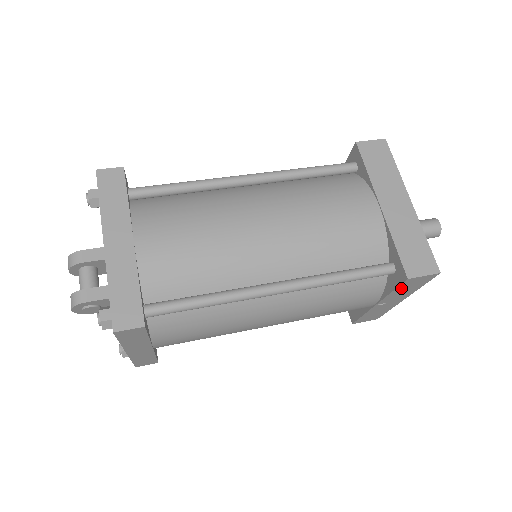
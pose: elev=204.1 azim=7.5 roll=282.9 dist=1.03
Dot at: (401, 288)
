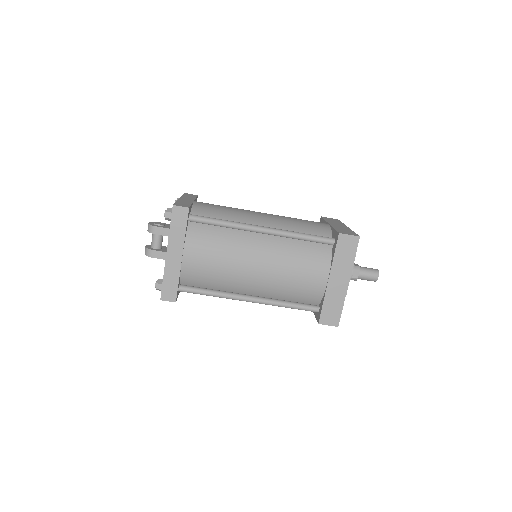
Dot at: occluded
